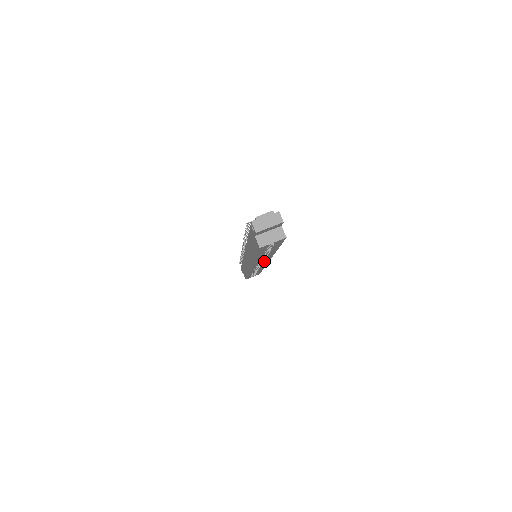
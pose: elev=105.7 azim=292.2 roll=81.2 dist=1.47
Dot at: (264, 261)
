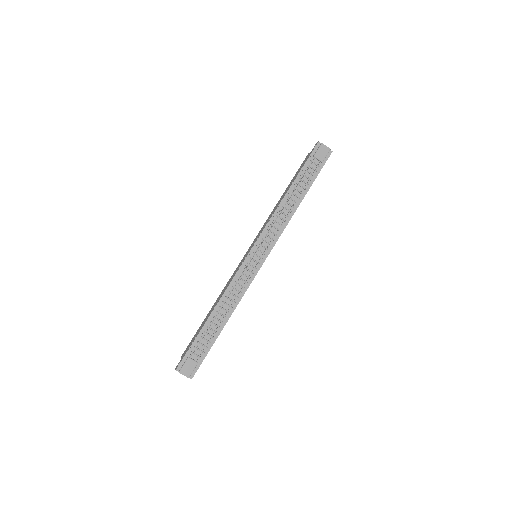
Dot at: occluded
